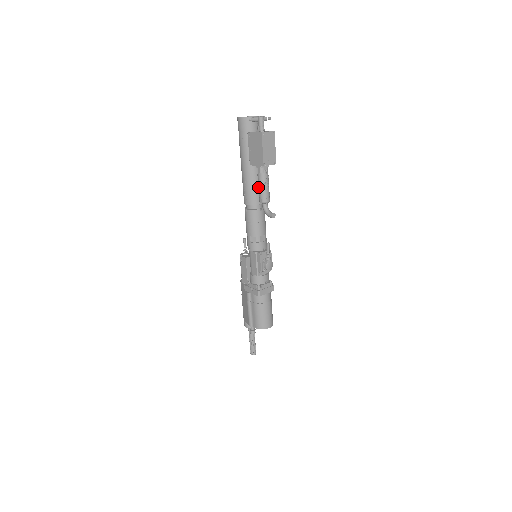
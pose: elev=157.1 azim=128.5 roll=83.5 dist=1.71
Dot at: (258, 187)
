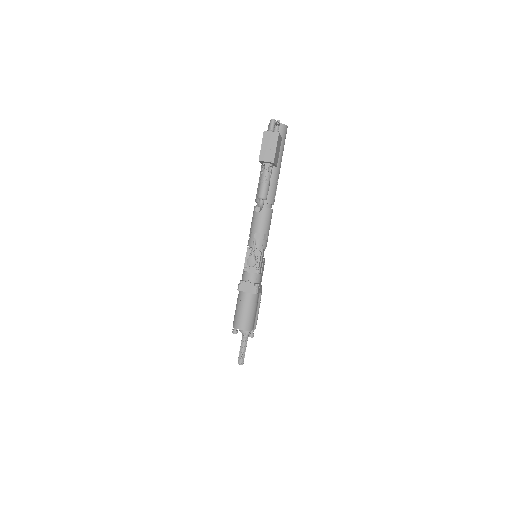
Dot at: occluded
